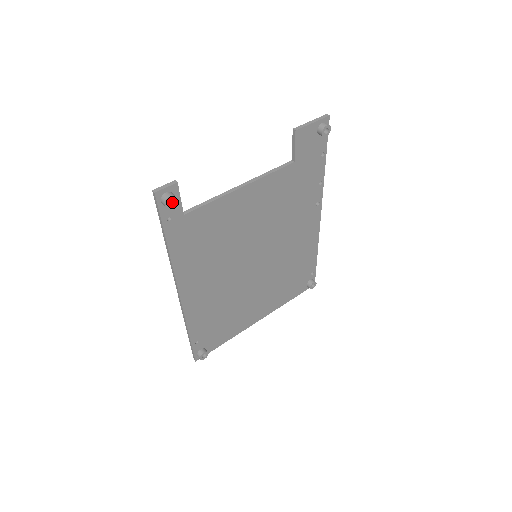
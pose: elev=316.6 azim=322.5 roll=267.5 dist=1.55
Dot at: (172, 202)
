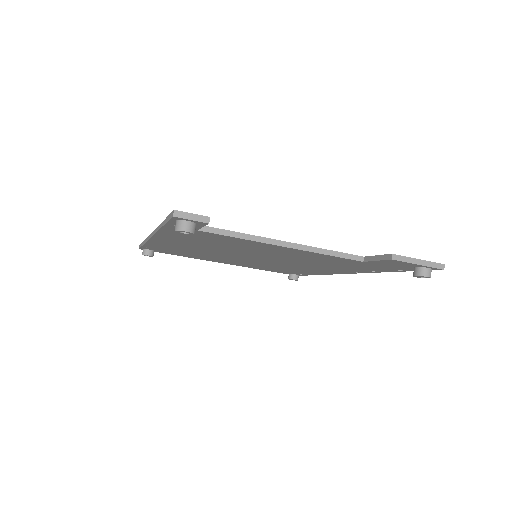
Dot at: occluded
